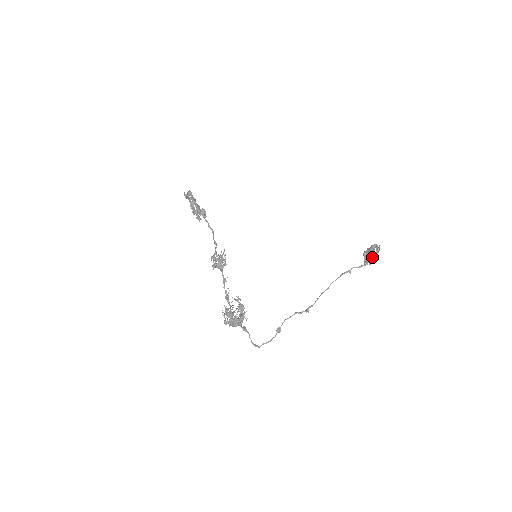
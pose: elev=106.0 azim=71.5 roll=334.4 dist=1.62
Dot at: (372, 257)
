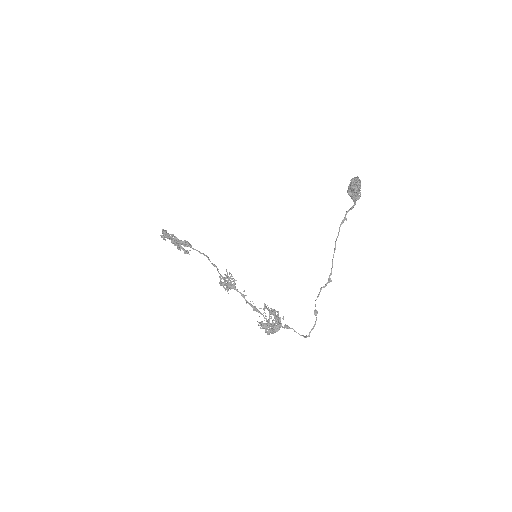
Dot at: (357, 192)
